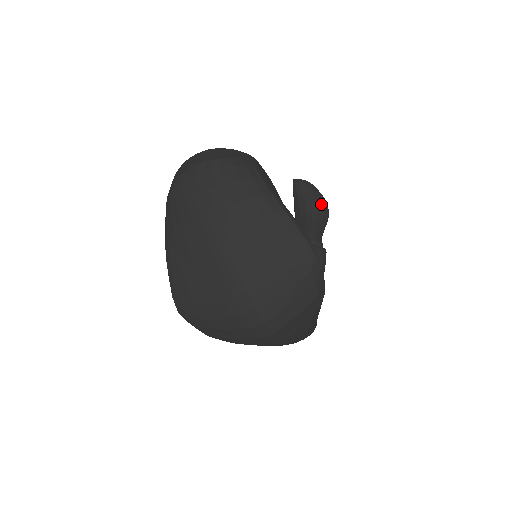
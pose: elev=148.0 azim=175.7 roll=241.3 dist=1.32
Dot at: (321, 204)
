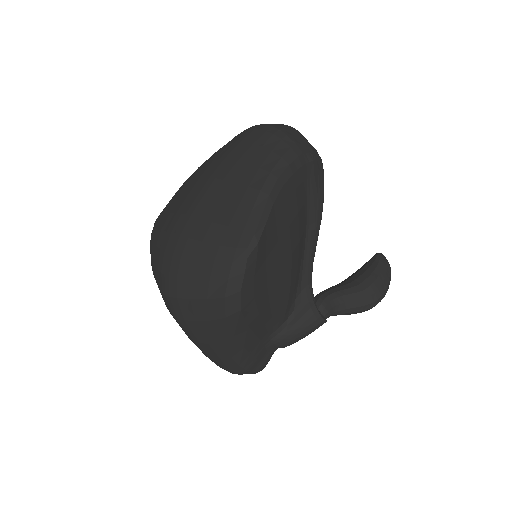
Dot at: (374, 288)
